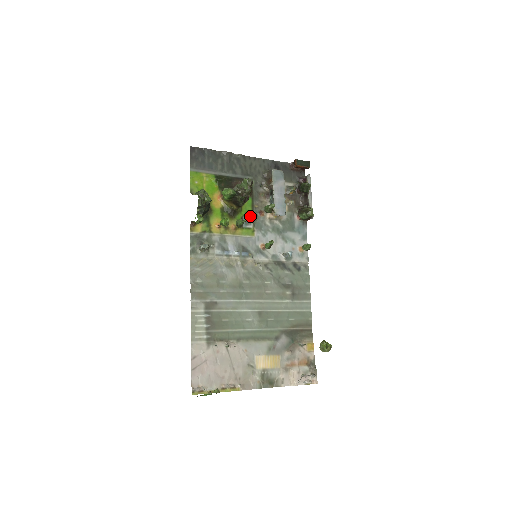
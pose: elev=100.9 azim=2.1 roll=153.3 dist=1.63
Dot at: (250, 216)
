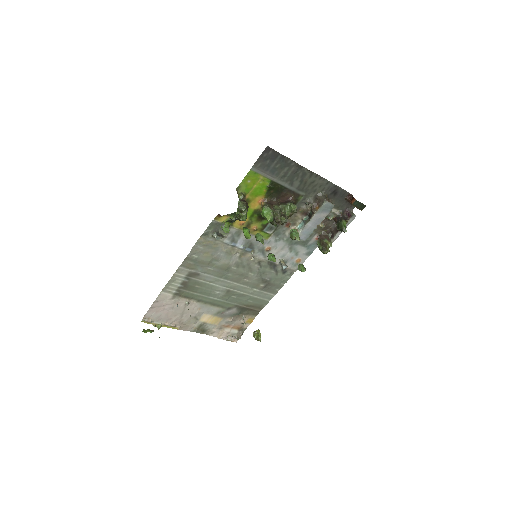
Dot at: occluded
